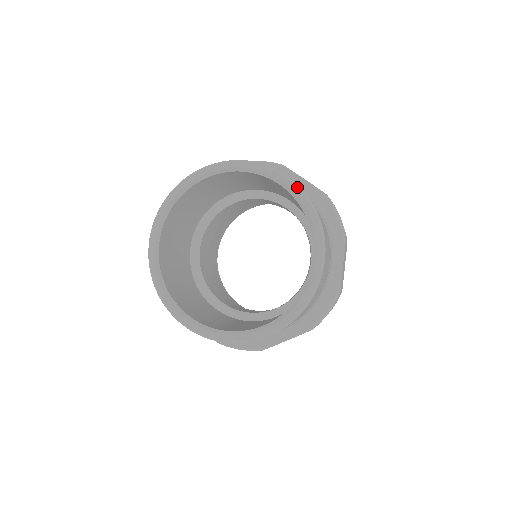
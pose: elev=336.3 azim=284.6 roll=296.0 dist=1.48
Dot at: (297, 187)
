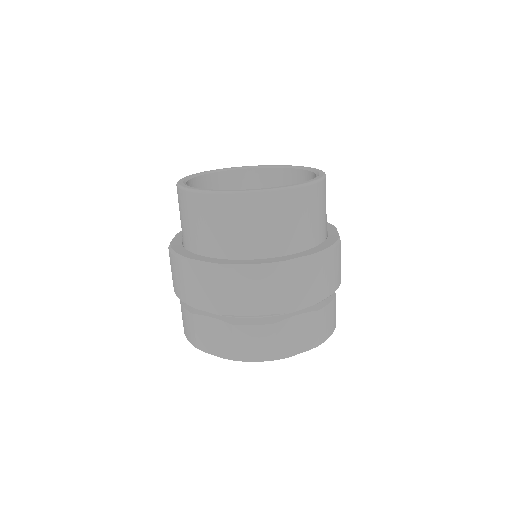
Dot at: (296, 166)
